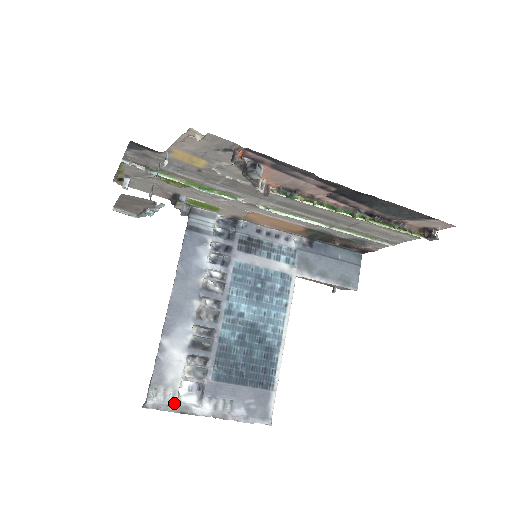
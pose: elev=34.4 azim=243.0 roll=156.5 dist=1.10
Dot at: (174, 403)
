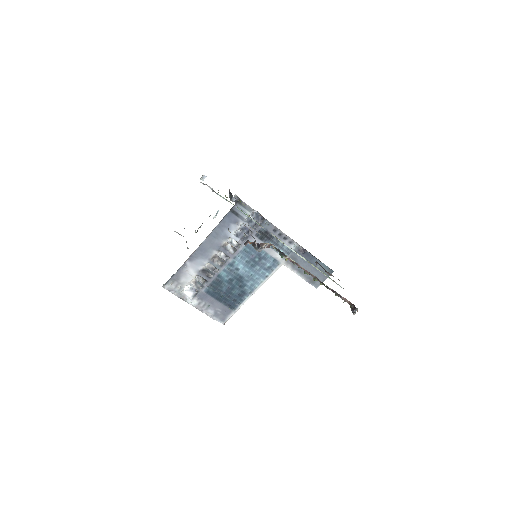
Dot at: (179, 292)
